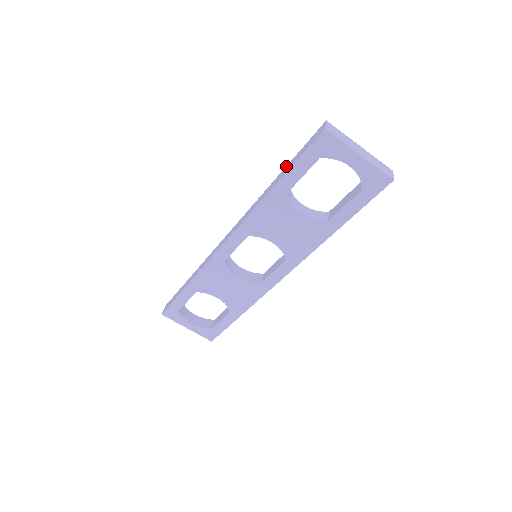
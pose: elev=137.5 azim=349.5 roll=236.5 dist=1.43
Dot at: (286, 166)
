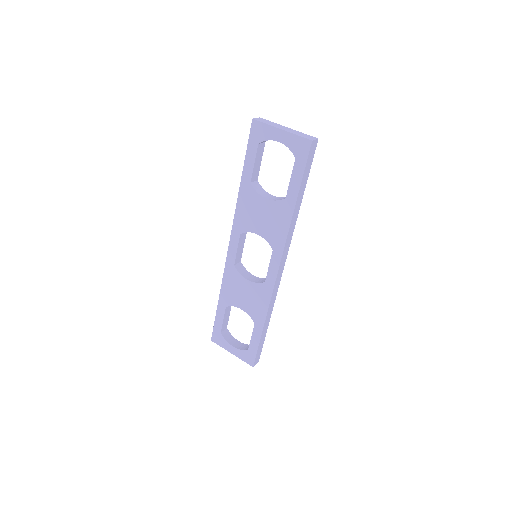
Dot at: occluded
